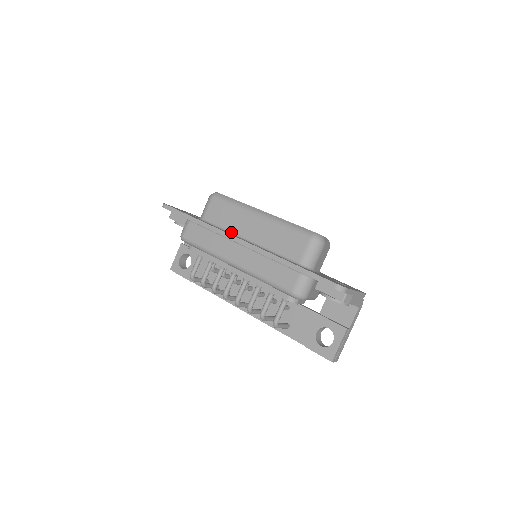
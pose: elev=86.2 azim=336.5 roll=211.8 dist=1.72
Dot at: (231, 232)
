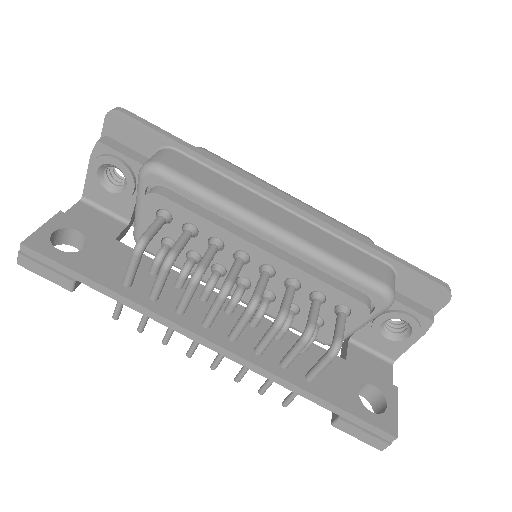
Dot at: occluded
